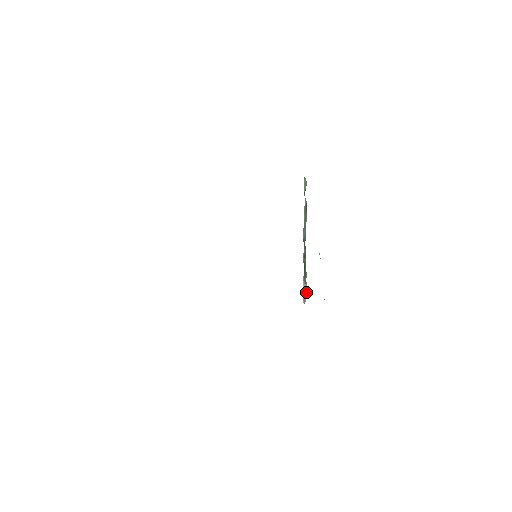
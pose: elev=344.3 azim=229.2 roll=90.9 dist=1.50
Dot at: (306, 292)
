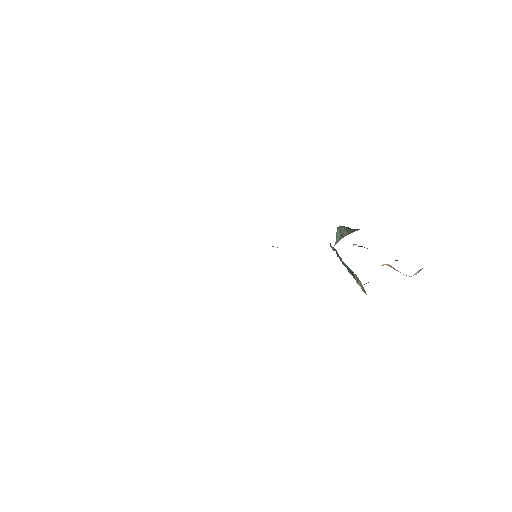
Dot at: occluded
